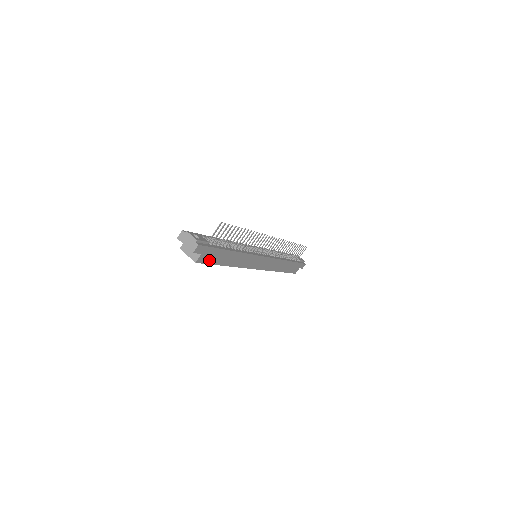
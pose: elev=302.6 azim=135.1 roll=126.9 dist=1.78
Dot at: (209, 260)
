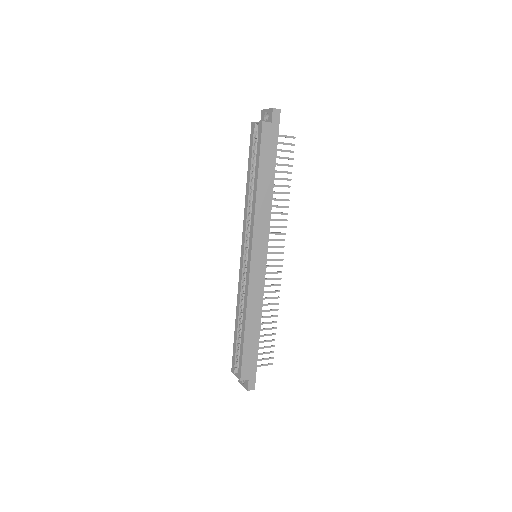
Dot at: (264, 144)
